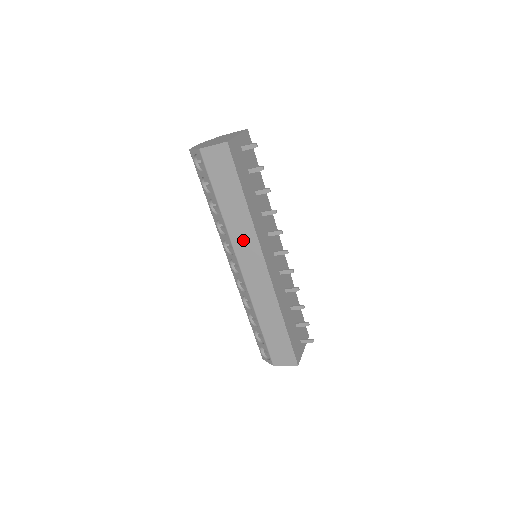
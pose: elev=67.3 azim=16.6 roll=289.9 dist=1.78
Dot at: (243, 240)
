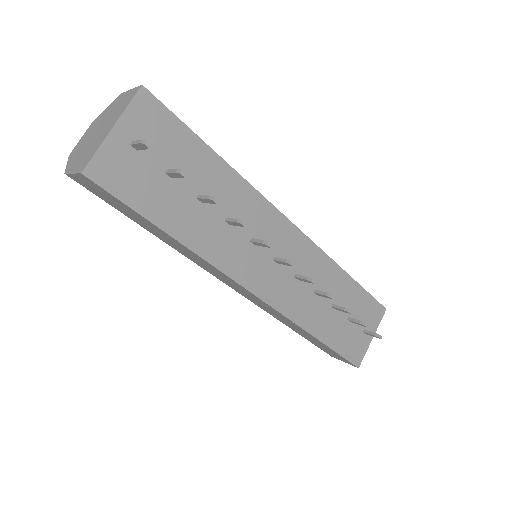
Dot at: (209, 268)
